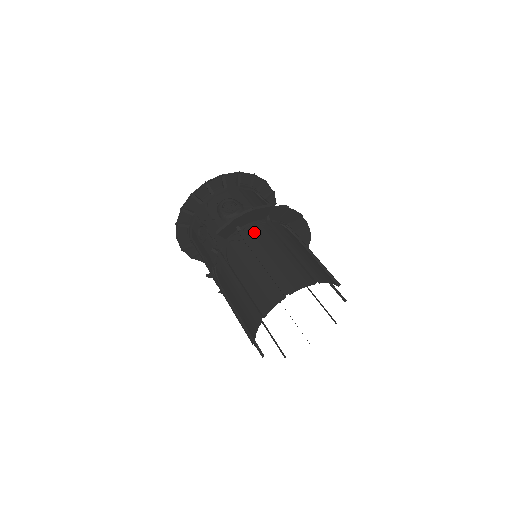
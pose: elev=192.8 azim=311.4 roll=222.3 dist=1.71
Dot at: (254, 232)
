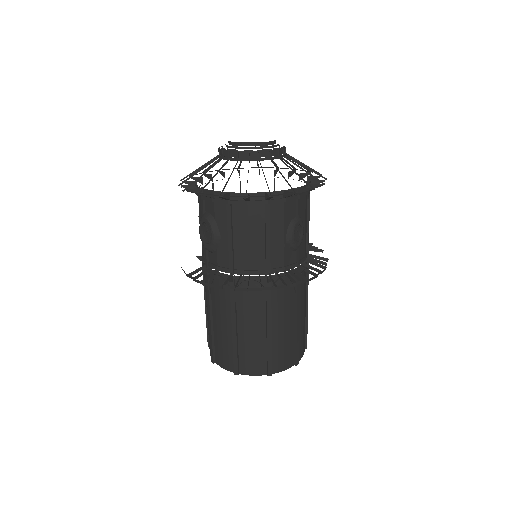
Dot at: (215, 284)
